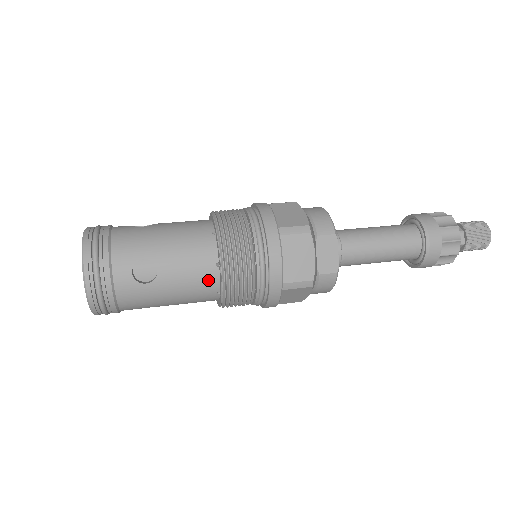
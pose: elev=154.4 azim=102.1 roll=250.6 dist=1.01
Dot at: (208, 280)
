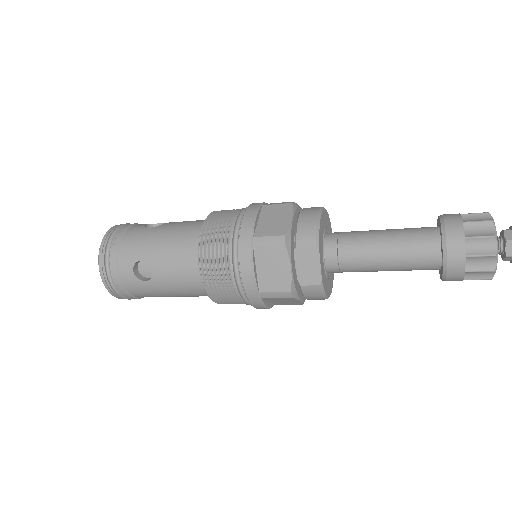
Dot at: (195, 282)
